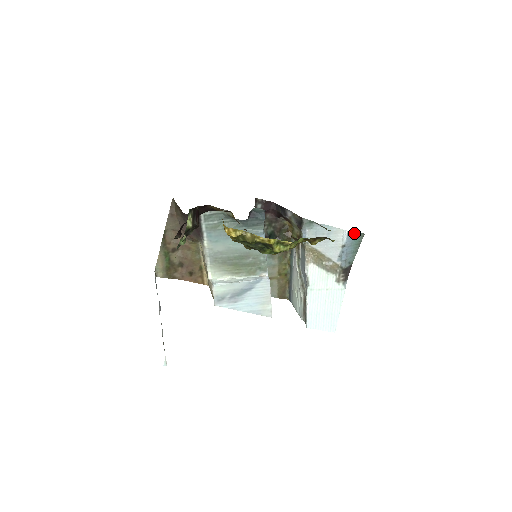
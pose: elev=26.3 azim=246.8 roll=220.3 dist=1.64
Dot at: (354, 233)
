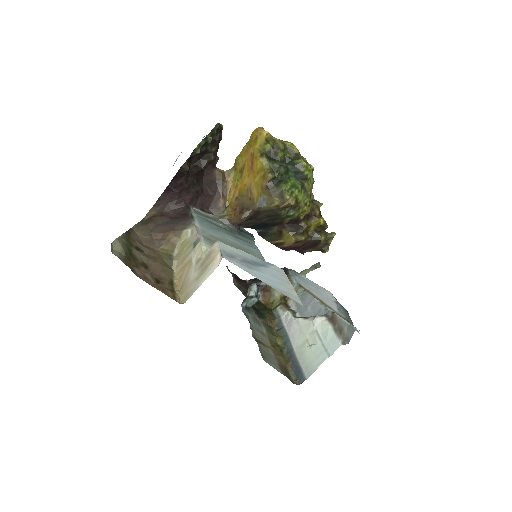
Dot at: (338, 302)
